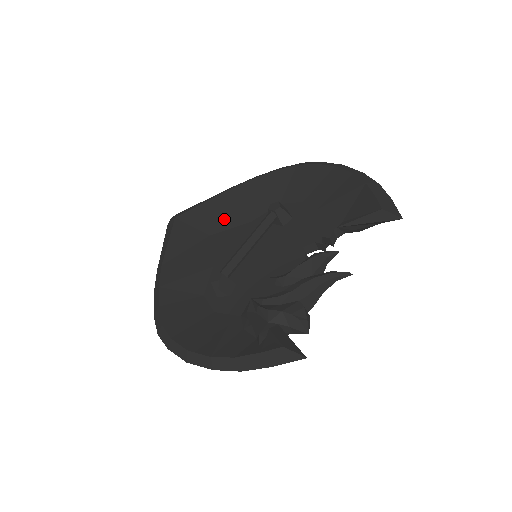
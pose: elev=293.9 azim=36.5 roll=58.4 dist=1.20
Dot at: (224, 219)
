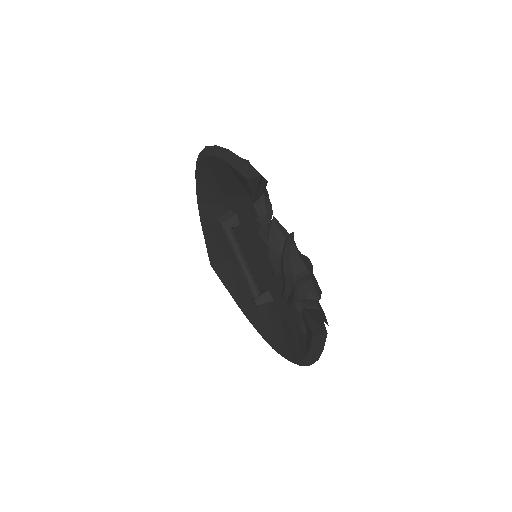
Dot at: (222, 244)
